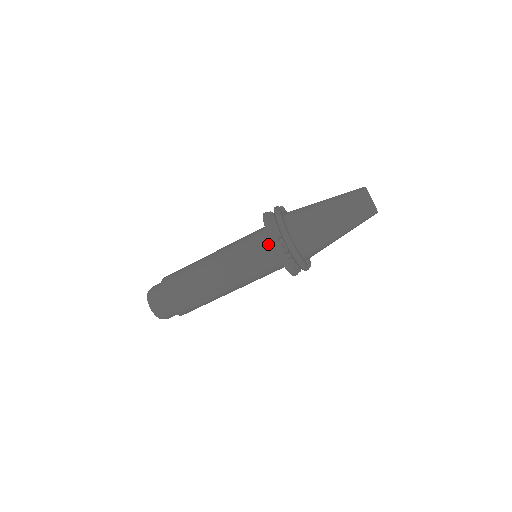
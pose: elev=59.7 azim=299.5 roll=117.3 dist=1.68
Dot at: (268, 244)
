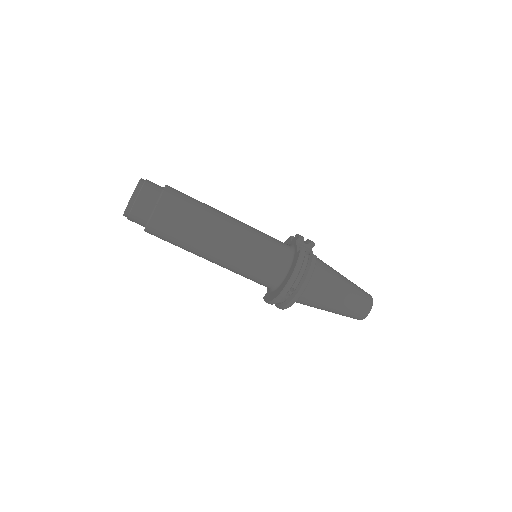
Dot at: (279, 276)
